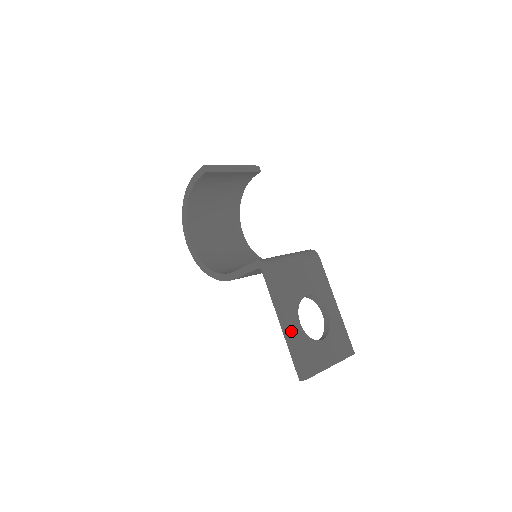
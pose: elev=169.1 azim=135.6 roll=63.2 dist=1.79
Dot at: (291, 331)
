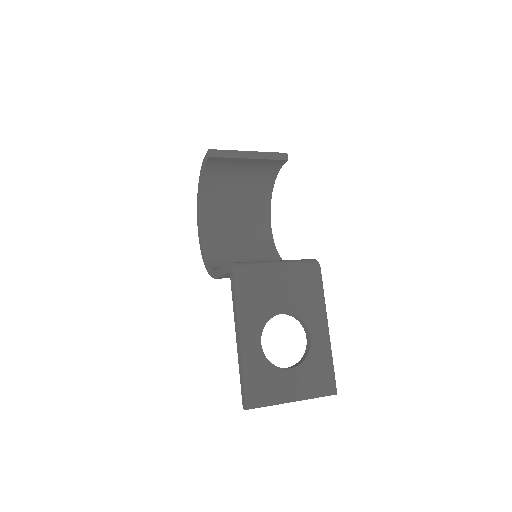
Dot at: (244, 350)
